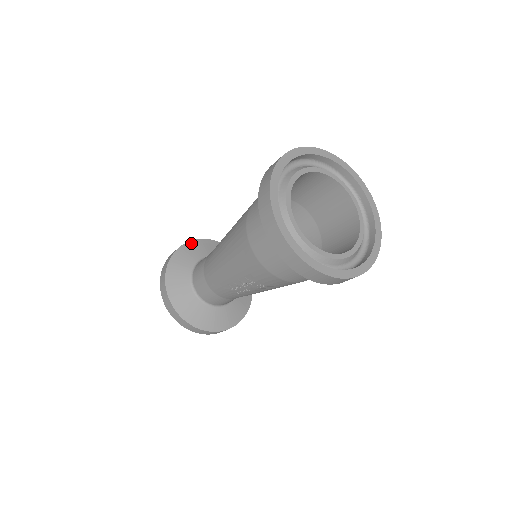
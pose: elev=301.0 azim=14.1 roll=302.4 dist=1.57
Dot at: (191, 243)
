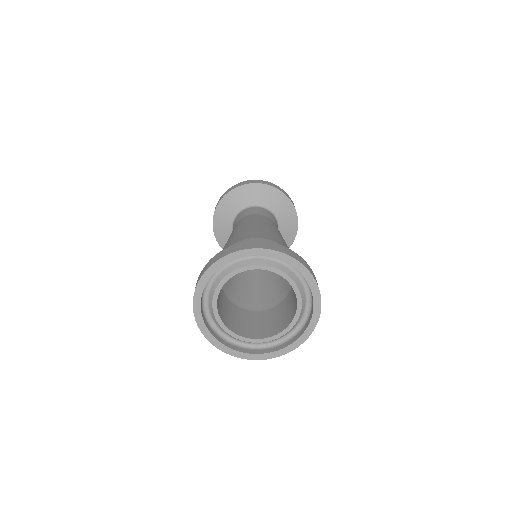
Dot at: (257, 186)
